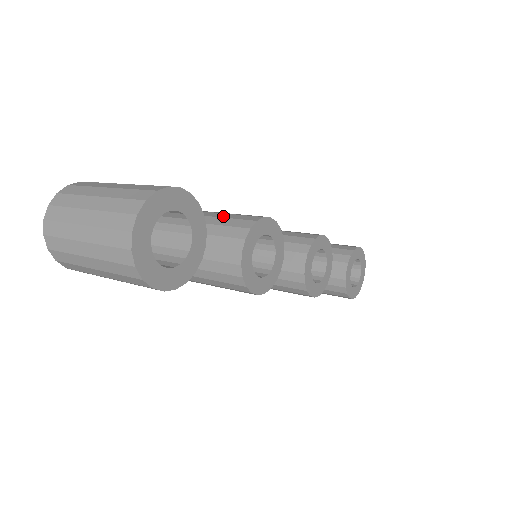
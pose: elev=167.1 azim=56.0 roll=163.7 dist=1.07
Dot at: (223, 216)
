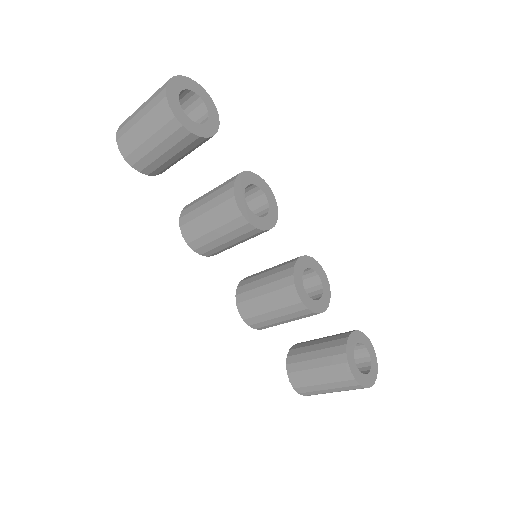
Dot at: occluded
